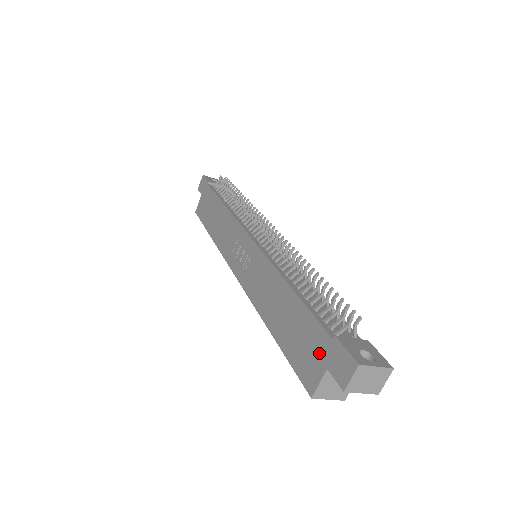
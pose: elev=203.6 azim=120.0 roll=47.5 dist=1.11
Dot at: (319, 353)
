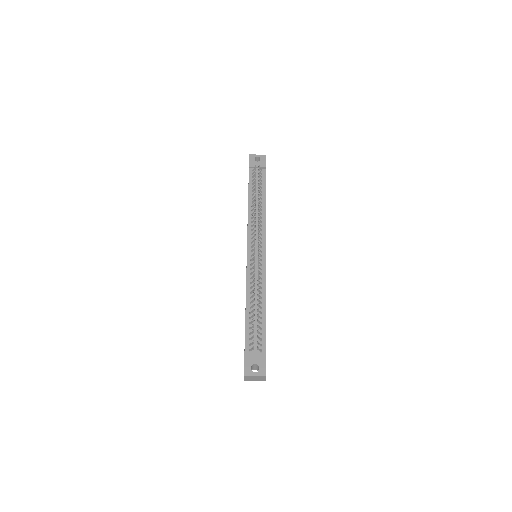
Dot at: occluded
